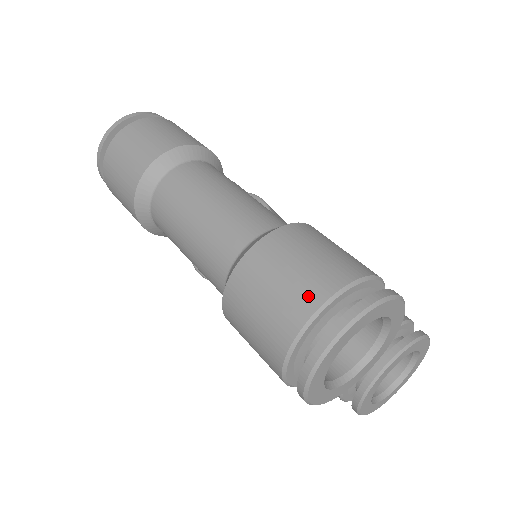
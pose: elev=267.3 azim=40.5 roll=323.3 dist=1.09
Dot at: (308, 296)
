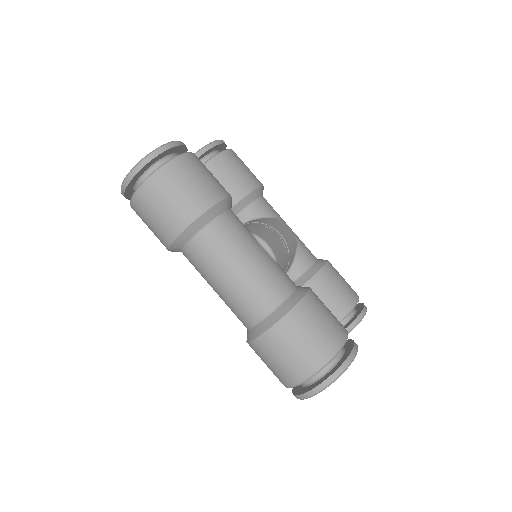
Dot at: (306, 368)
